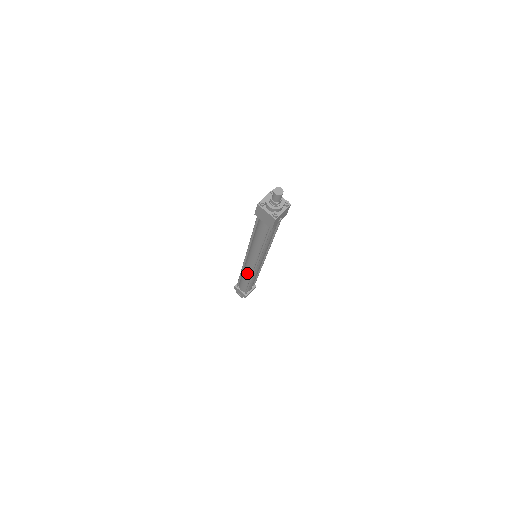
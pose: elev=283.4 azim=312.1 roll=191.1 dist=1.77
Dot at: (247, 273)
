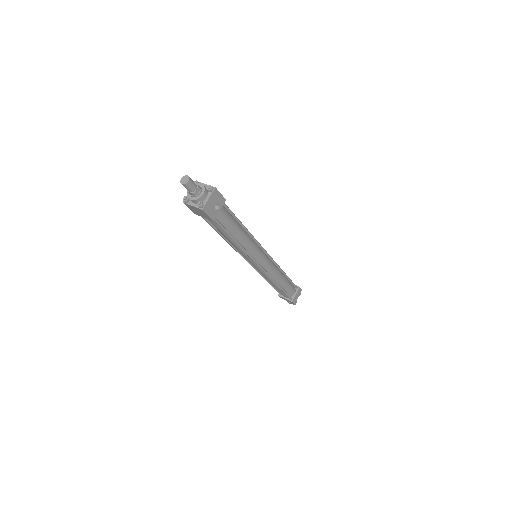
Dot at: (265, 277)
